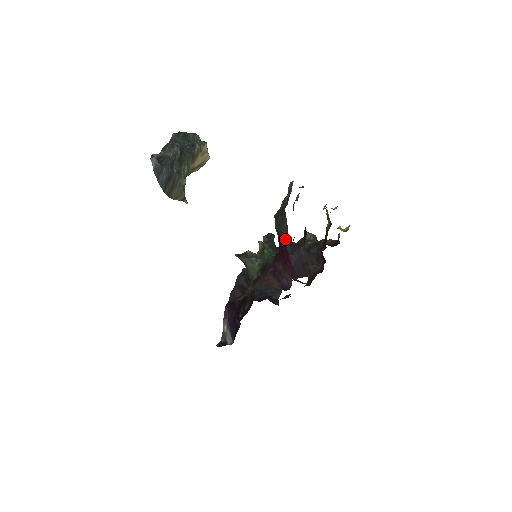
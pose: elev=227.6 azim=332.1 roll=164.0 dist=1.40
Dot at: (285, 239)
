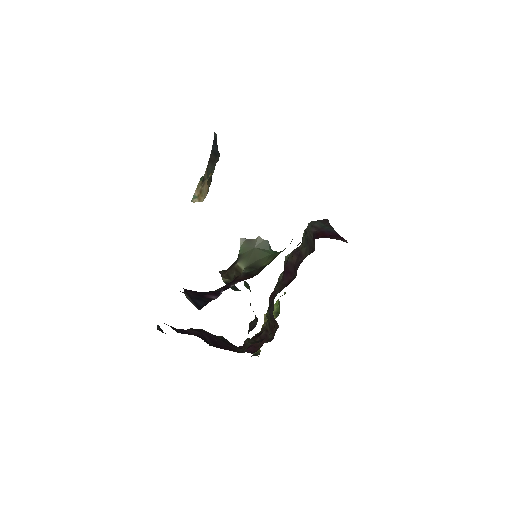
Dot at: (330, 229)
